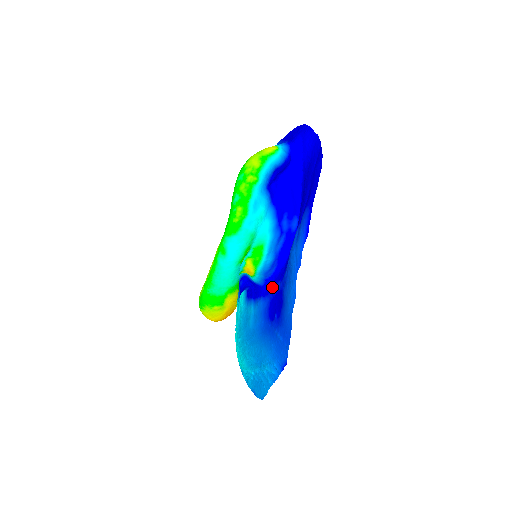
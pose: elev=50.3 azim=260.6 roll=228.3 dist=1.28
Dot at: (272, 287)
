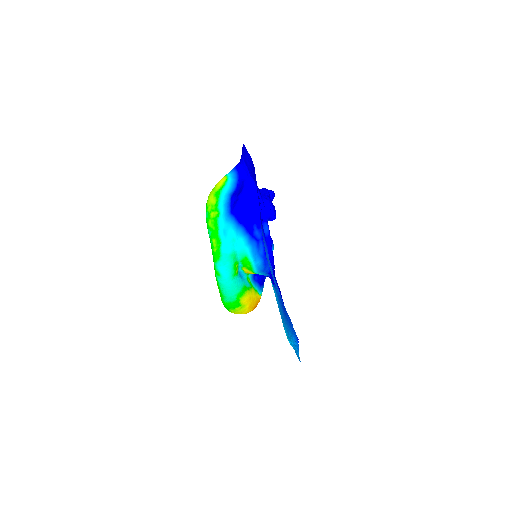
Dot at: occluded
